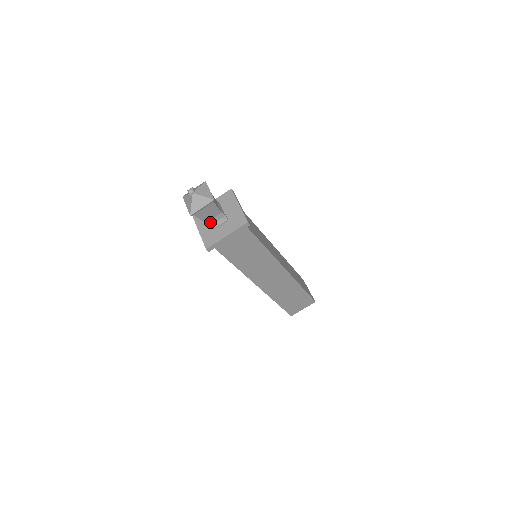
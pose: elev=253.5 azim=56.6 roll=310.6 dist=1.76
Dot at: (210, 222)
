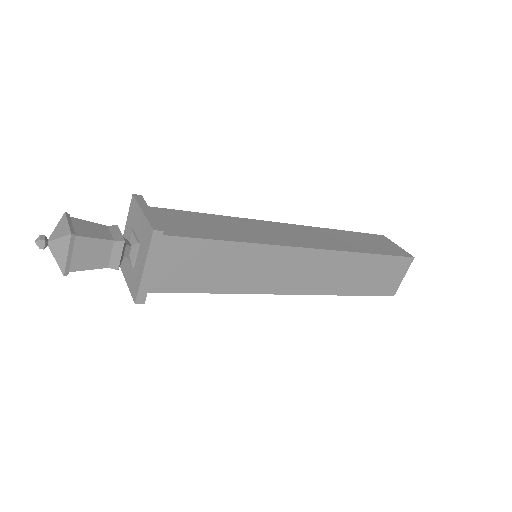
Dot at: (113, 263)
